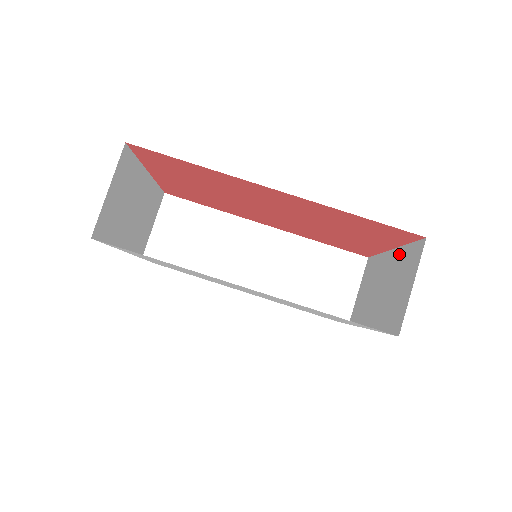
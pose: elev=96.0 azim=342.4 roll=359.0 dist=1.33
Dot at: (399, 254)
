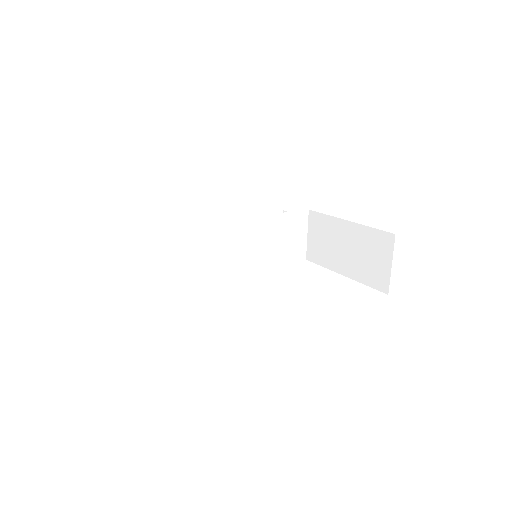
Dot at: (362, 231)
